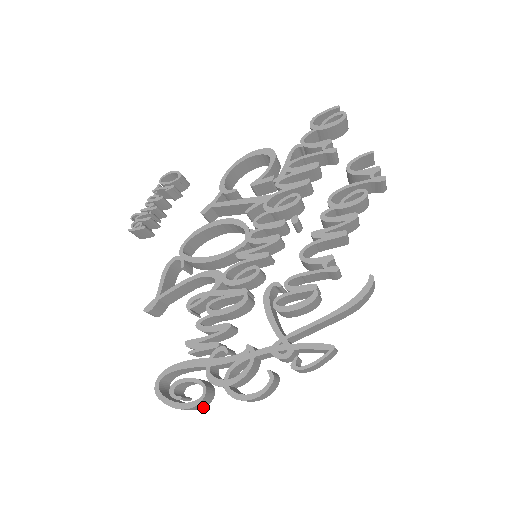
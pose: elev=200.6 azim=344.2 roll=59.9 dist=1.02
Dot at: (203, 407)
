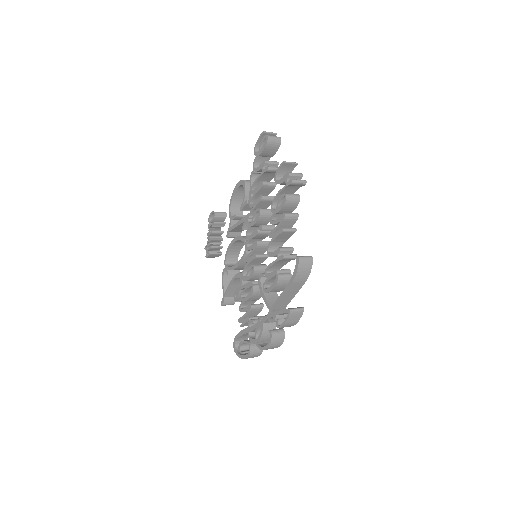
Dot at: (260, 354)
